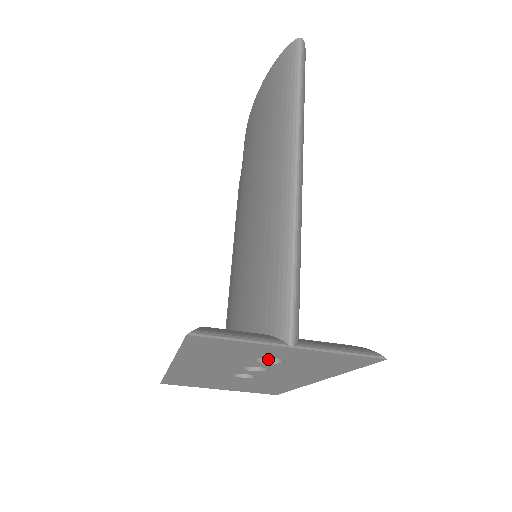
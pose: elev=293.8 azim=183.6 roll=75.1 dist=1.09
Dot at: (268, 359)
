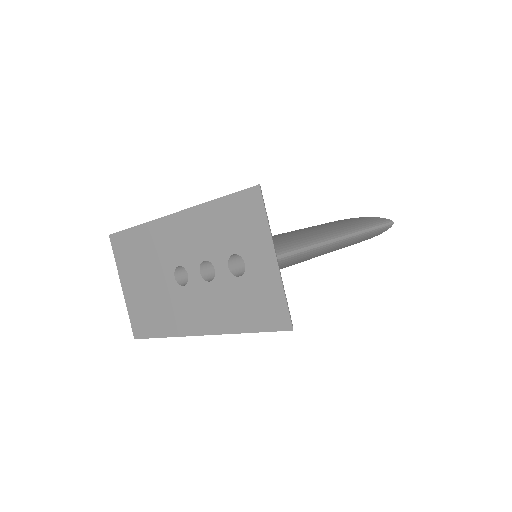
Dot at: (231, 268)
